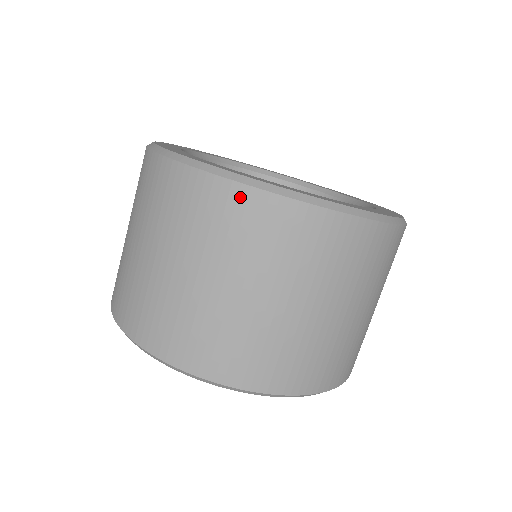
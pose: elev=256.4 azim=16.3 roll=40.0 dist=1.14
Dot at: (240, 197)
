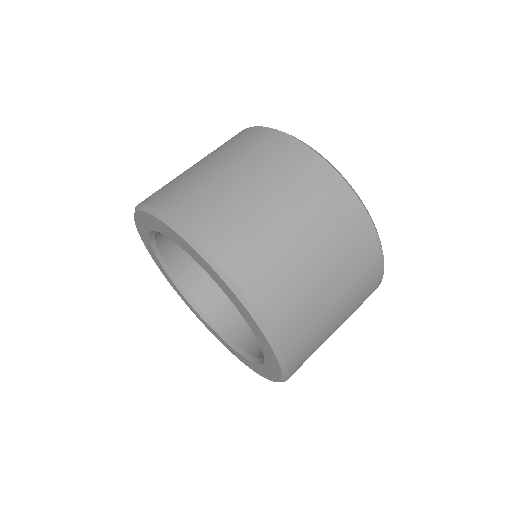
Dot at: (241, 132)
